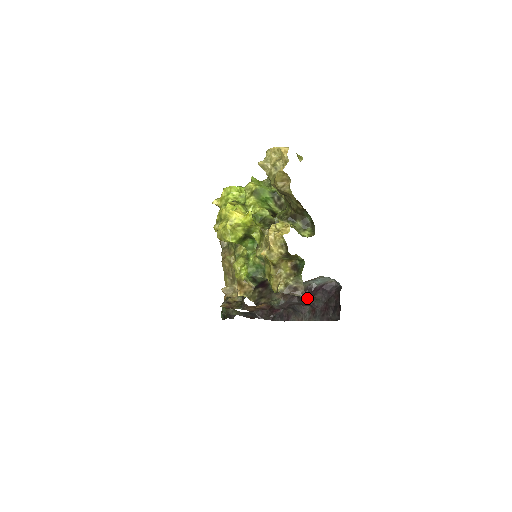
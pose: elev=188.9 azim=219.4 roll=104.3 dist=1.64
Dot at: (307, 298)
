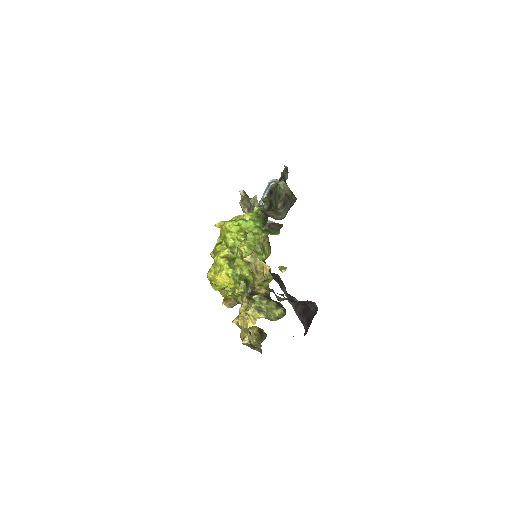
Dot at: occluded
